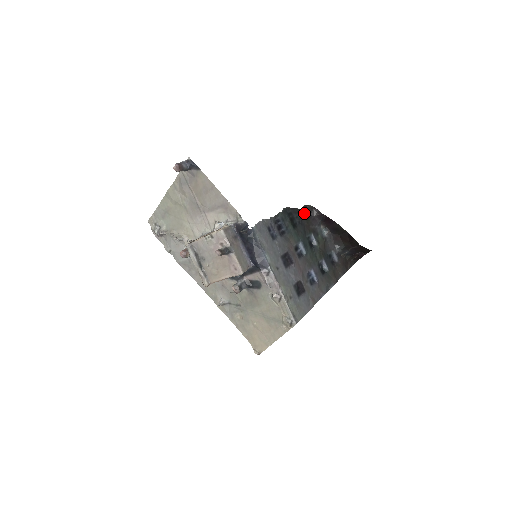
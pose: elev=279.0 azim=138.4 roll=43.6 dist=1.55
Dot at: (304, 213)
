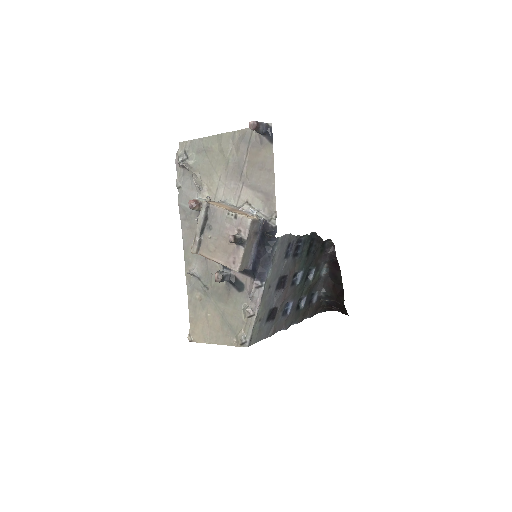
Dot at: (323, 245)
